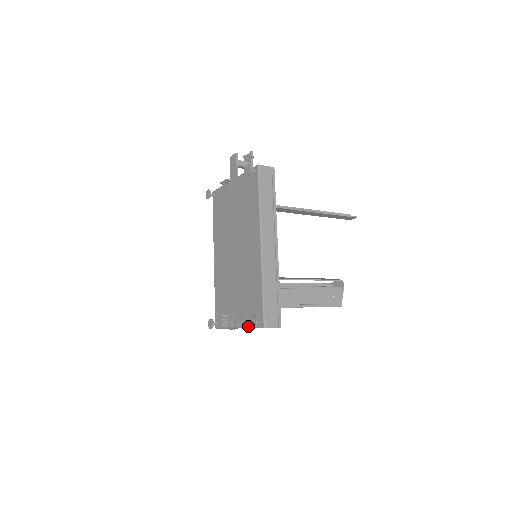
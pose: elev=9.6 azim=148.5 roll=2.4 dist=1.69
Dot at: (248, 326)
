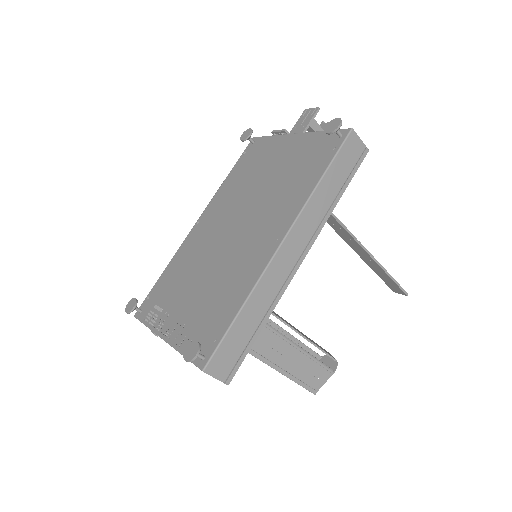
Dot at: (180, 348)
